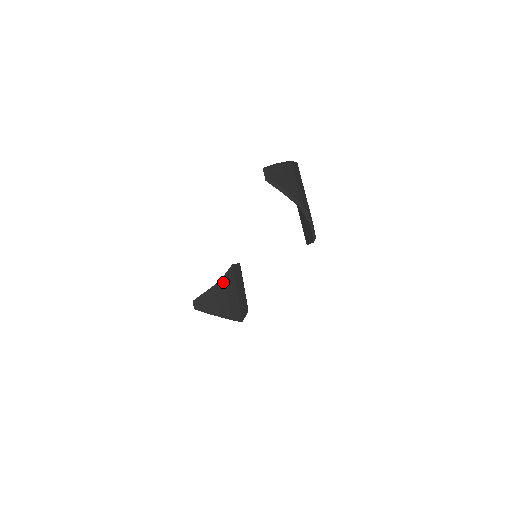
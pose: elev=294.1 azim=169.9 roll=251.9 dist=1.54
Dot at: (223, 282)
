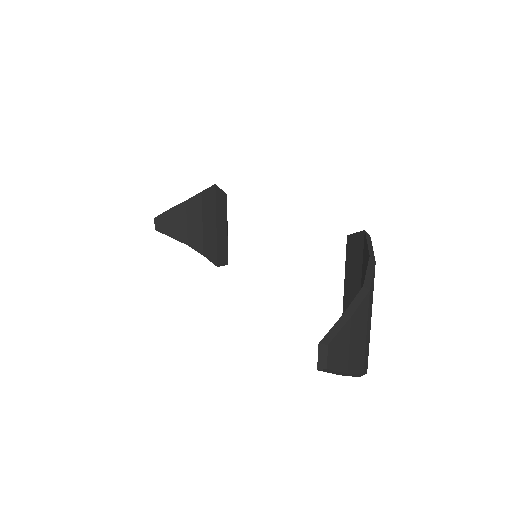
Dot at: (198, 201)
